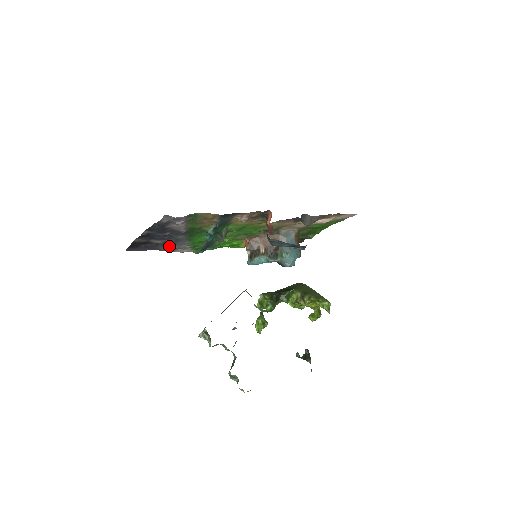
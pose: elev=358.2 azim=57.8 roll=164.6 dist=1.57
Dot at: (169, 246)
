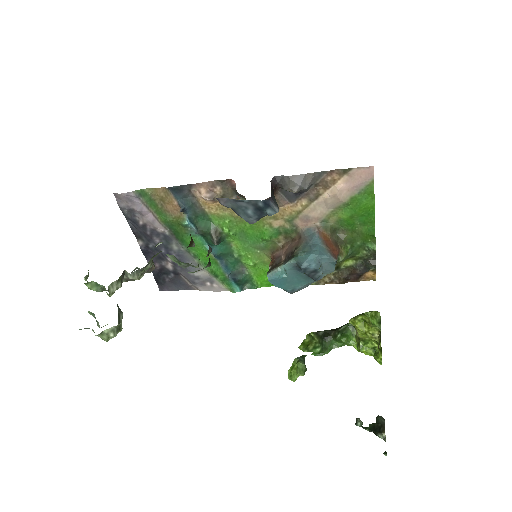
Dot at: (189, 275)
